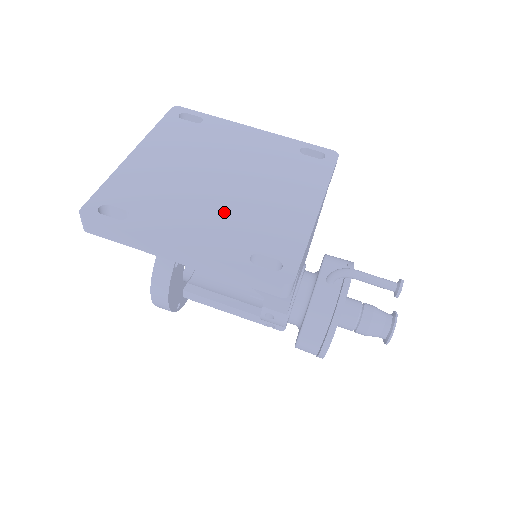
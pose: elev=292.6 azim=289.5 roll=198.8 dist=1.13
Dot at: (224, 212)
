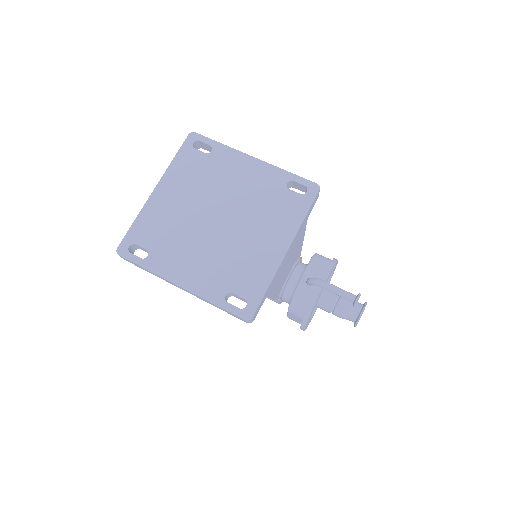
Dot at: (214, 253)
